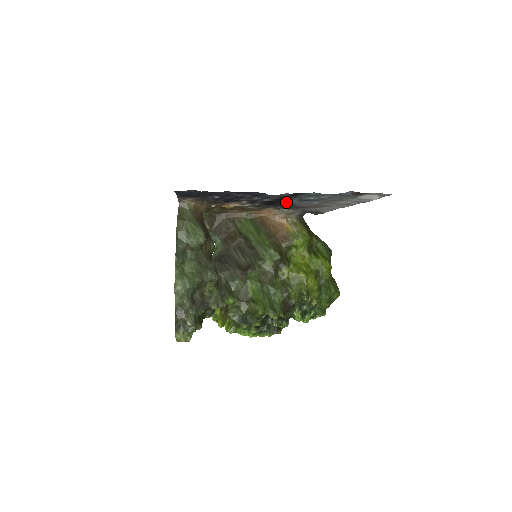
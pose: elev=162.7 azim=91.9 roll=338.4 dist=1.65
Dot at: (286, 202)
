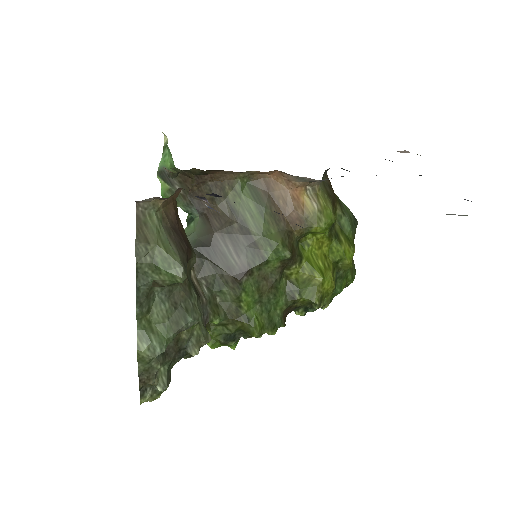
Dot at: occluded
